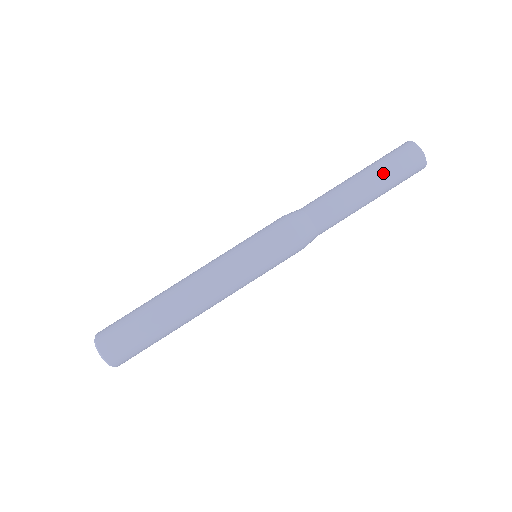
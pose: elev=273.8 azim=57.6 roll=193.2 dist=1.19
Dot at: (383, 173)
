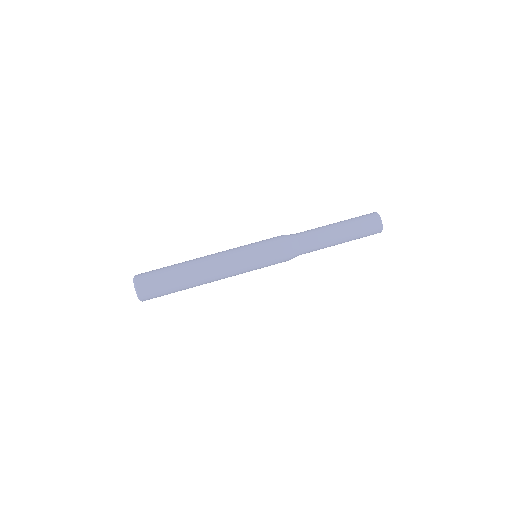
Dot at: (353, 226)
